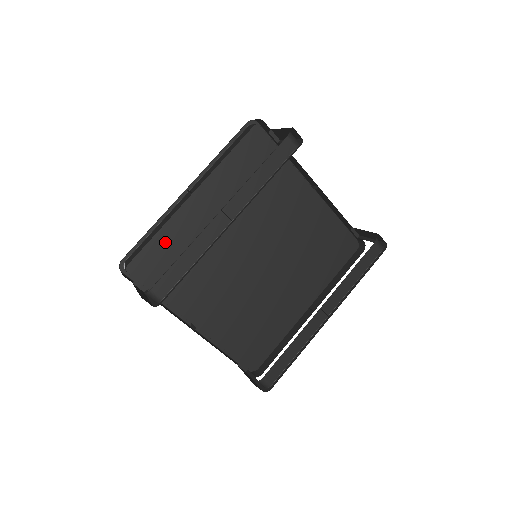
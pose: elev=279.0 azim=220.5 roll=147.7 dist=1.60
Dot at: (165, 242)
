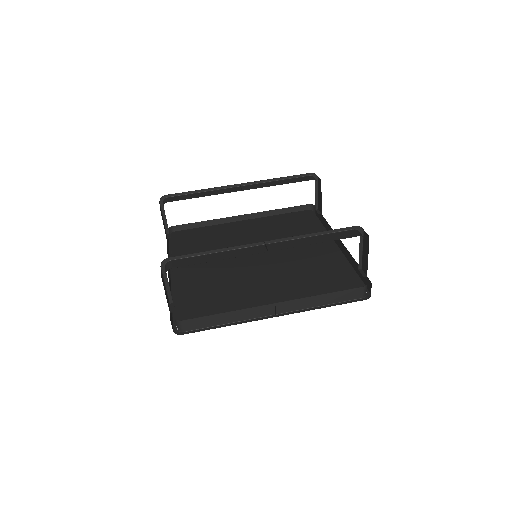
Dot at: (205, 232)
